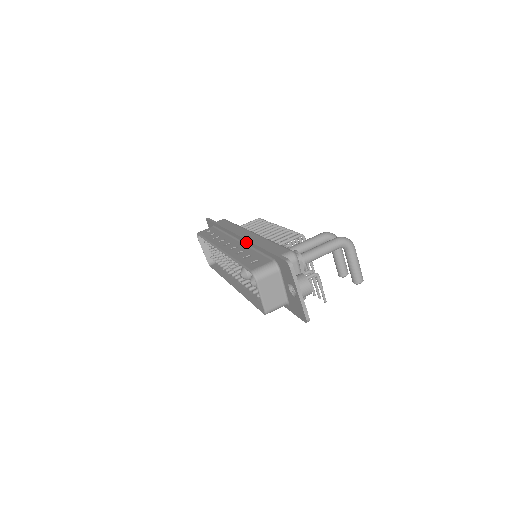
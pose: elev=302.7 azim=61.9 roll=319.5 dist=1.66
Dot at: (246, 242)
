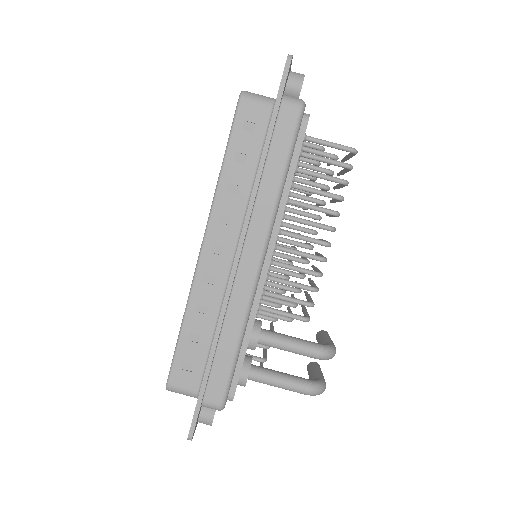
Dot at: (224, 297)
